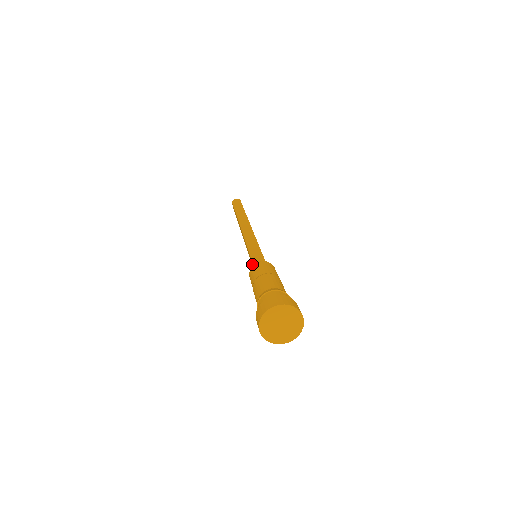
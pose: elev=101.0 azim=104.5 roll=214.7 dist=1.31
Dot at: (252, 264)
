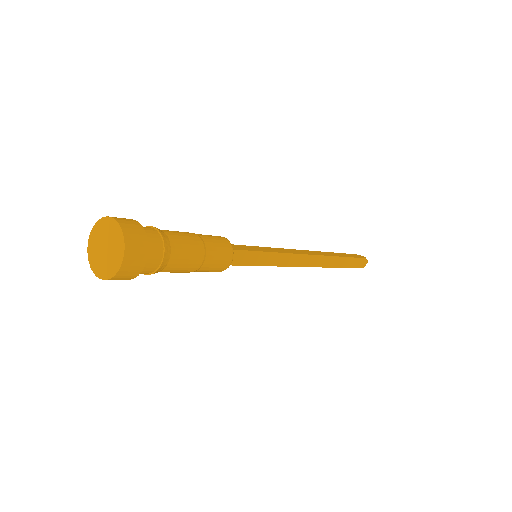
Dot at: occluded
